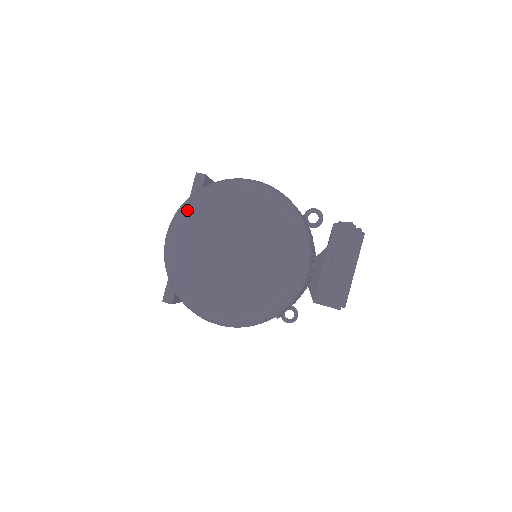
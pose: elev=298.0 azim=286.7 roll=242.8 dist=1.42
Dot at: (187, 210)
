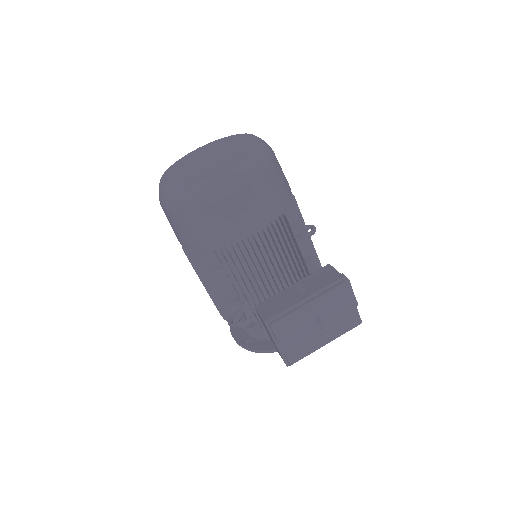
Dot at: (217, 140)
